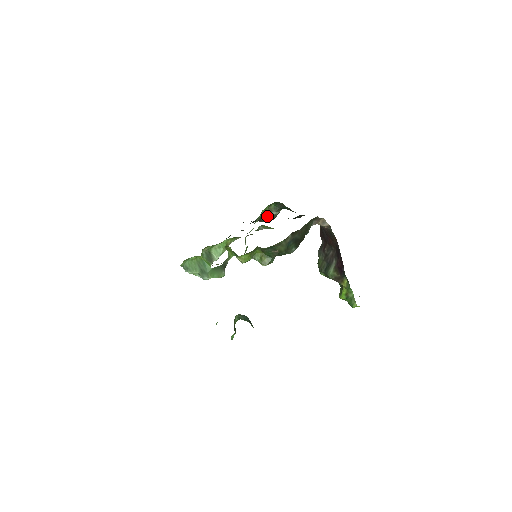
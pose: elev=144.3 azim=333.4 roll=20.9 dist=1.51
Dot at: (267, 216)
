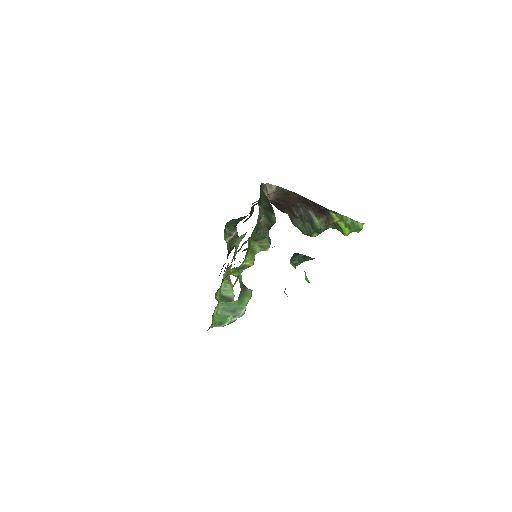
Dot at: (232, 241)
